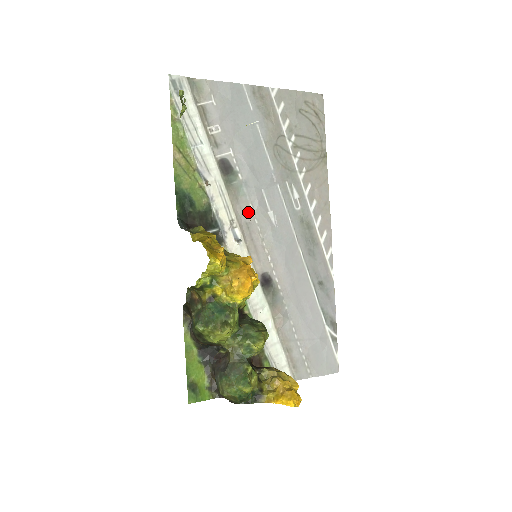
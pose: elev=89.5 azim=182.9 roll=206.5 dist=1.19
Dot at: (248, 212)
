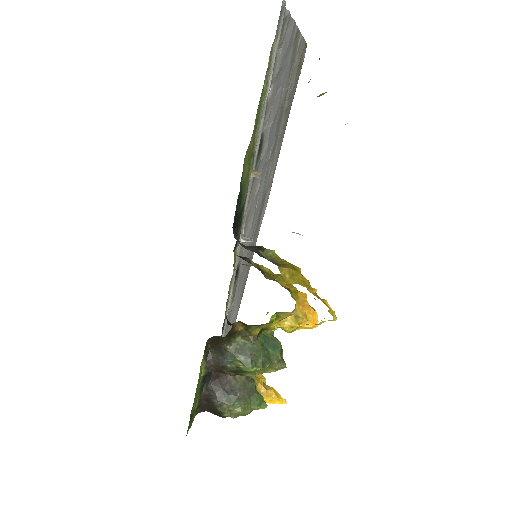
Dot at: (252, 199)
